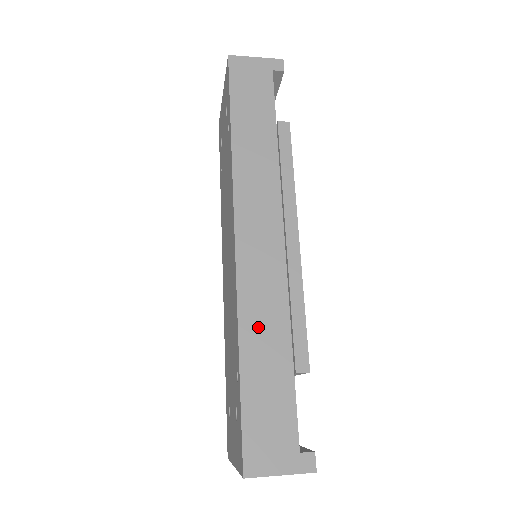
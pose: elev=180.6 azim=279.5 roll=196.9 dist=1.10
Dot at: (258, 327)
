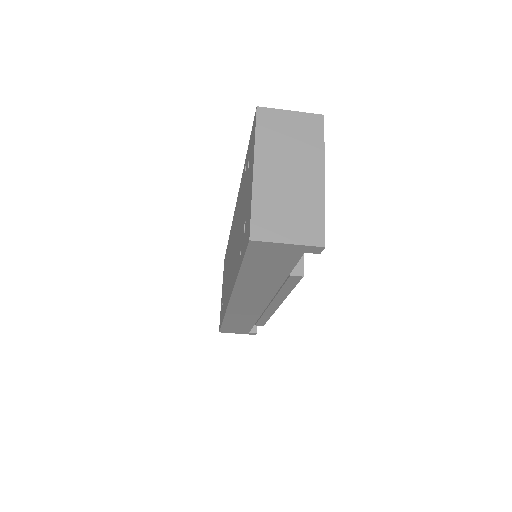
Dot at: occluded
